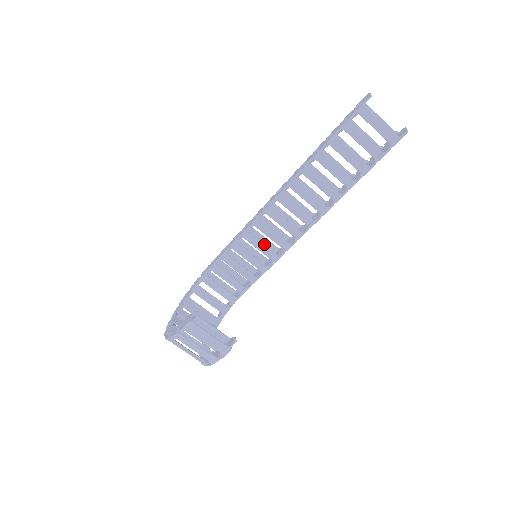
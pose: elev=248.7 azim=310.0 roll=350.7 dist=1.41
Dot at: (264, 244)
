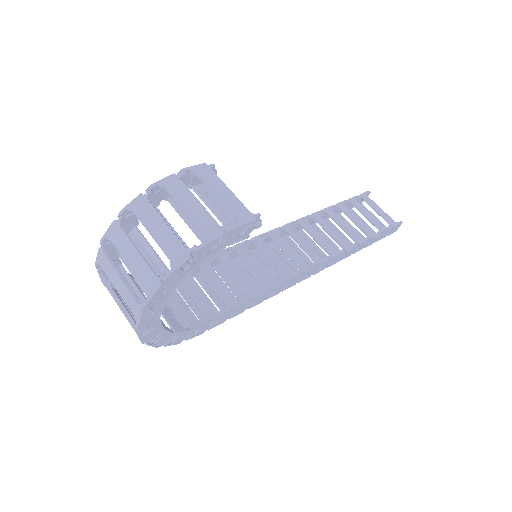
Dot at: (260, 266)
